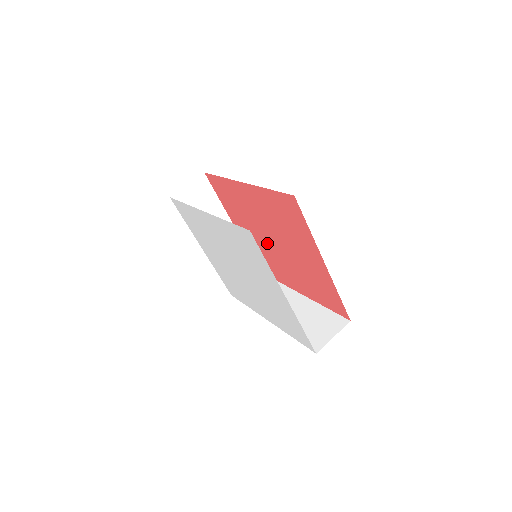
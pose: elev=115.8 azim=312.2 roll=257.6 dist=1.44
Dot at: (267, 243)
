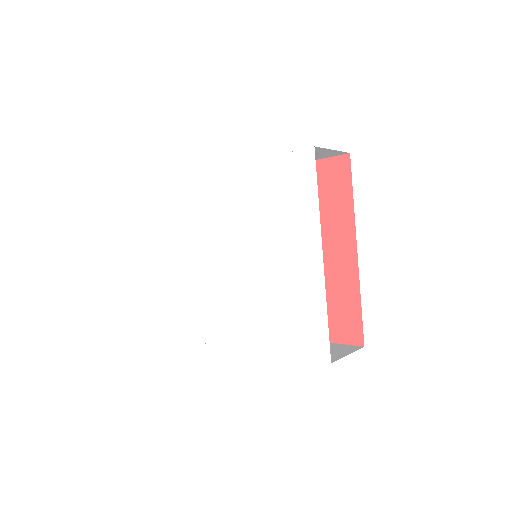
Dot at: occluded
